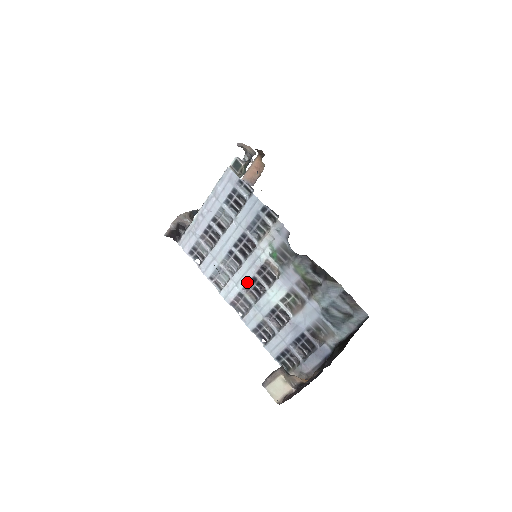
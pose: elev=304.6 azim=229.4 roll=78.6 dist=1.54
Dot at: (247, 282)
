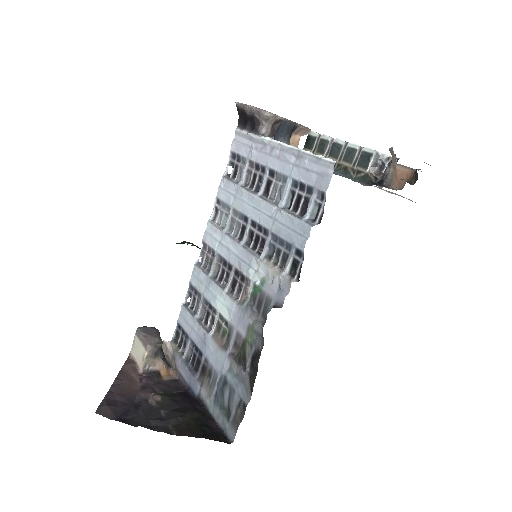
Dot at: (225, 258)
